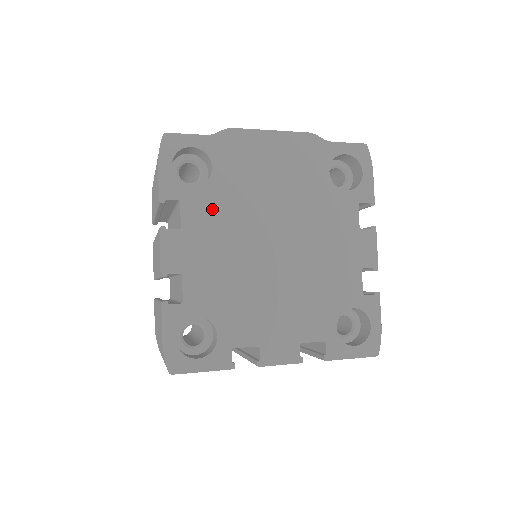
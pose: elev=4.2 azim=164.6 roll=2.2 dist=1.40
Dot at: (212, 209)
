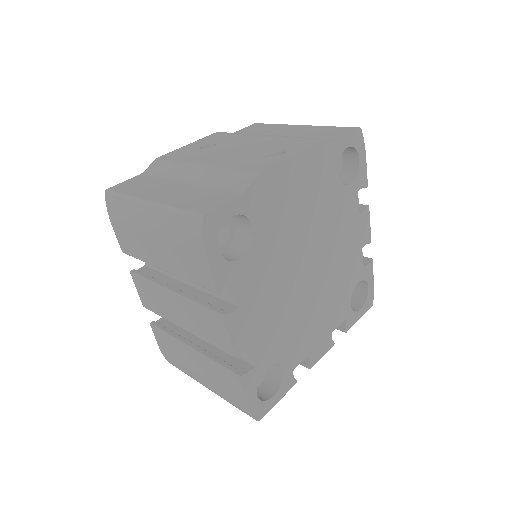
Dot at: (260, 270)
